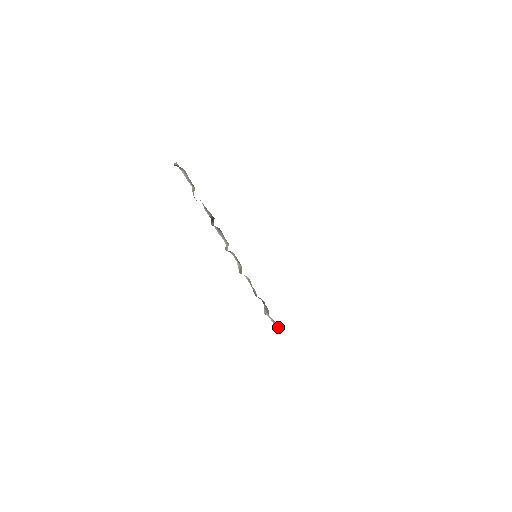
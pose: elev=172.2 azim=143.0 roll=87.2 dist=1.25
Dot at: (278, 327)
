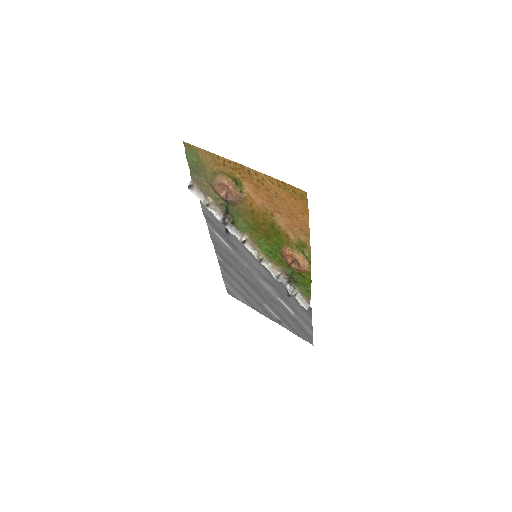
Dot at: (307, 304)
